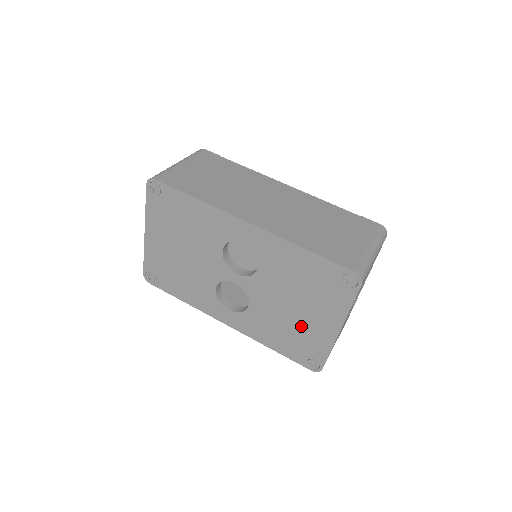
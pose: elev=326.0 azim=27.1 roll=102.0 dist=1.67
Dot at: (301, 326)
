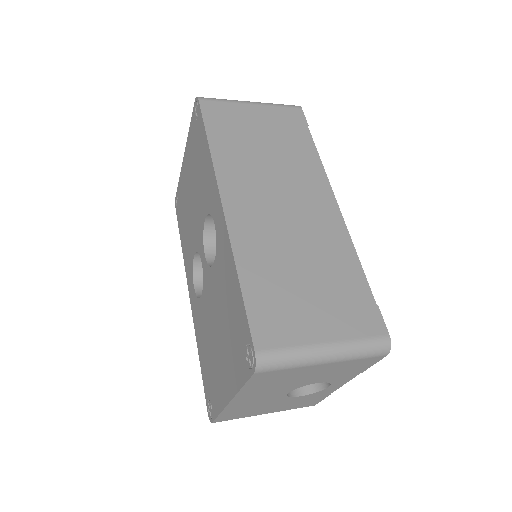
Dot at: (215, 360)
